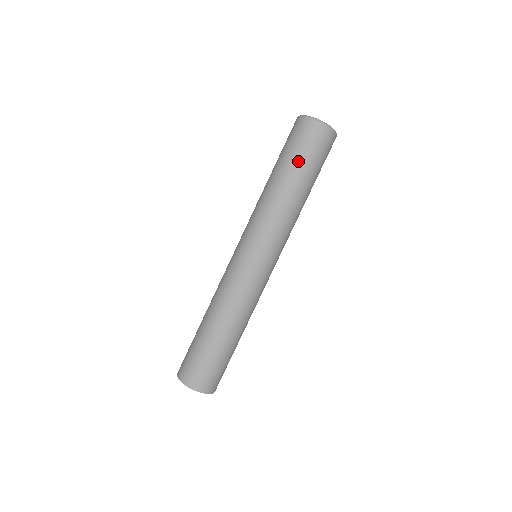
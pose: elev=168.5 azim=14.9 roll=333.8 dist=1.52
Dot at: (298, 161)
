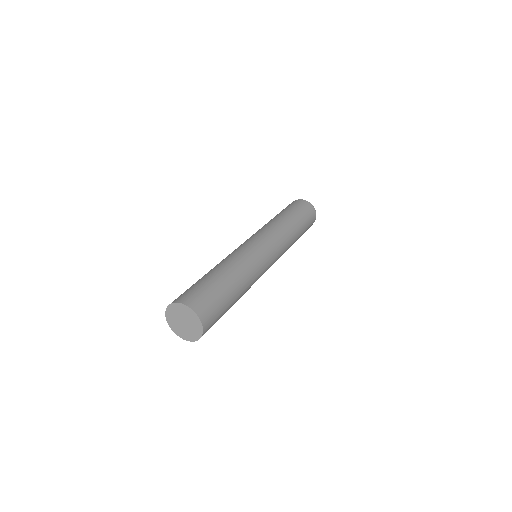
Dot at: (298, 213)
